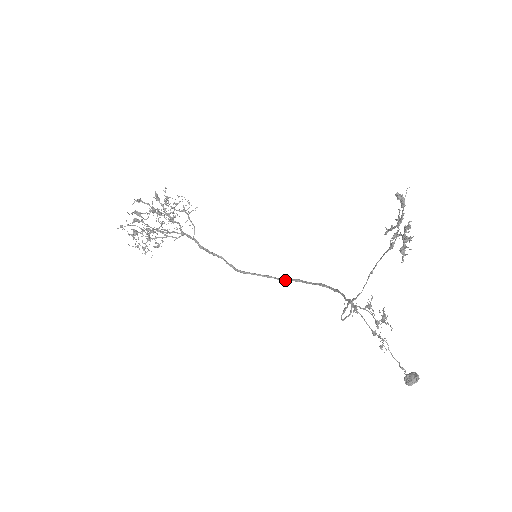
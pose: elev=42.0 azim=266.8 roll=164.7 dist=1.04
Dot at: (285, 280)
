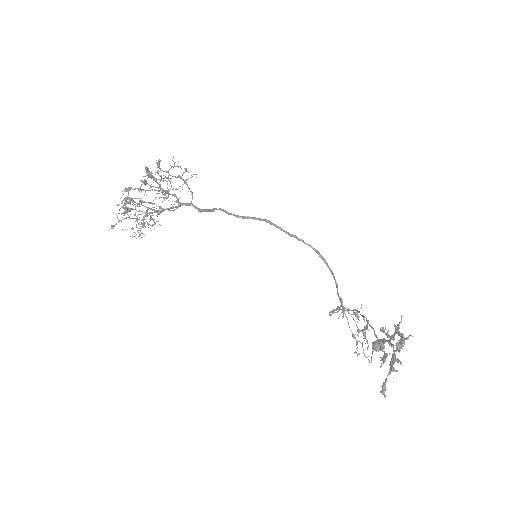
Dot at: (286, 233)
